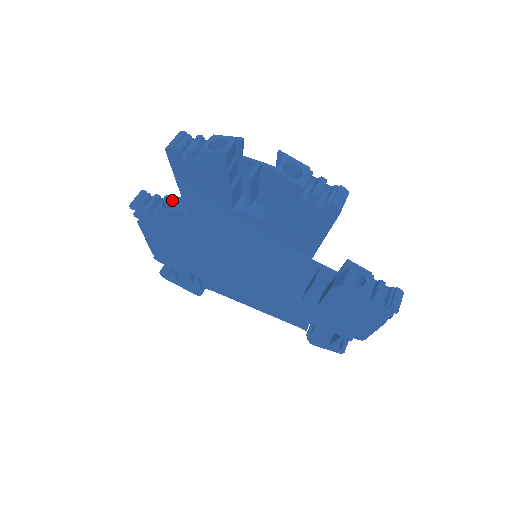
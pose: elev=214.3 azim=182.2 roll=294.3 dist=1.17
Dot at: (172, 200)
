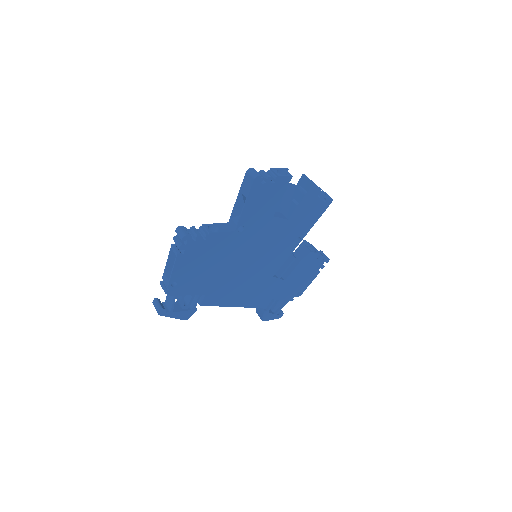
Dot at: (209, 227)
